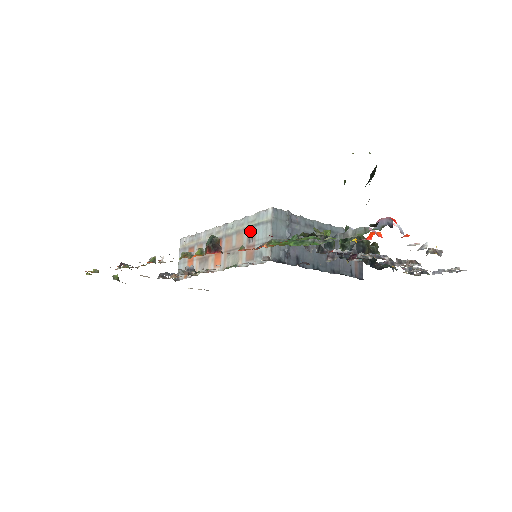
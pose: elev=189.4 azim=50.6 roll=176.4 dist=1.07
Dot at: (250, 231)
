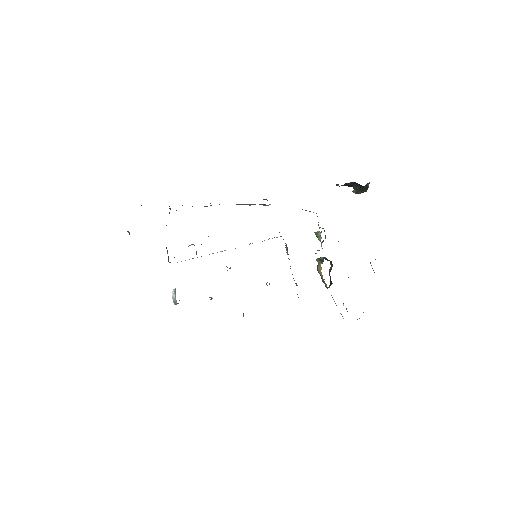
Dot at: occluded
